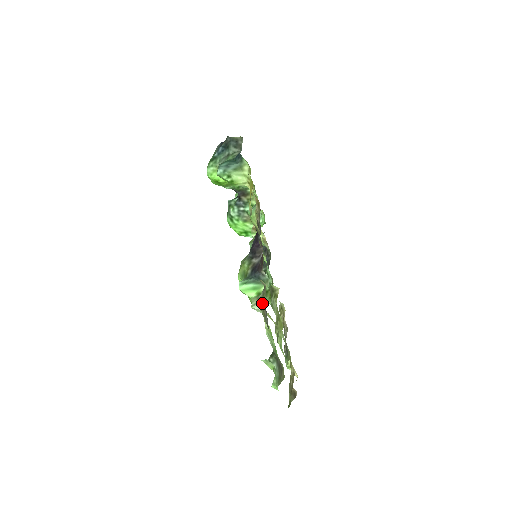
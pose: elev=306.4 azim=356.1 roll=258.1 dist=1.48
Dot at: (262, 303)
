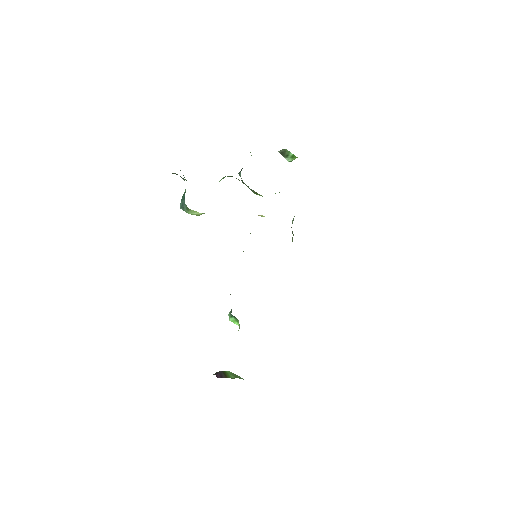
Dot at: occluded
